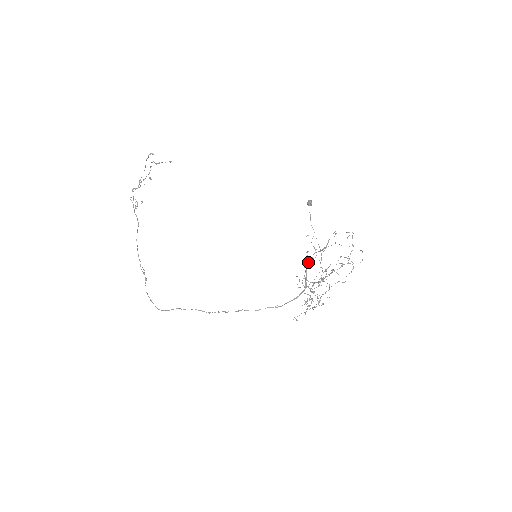
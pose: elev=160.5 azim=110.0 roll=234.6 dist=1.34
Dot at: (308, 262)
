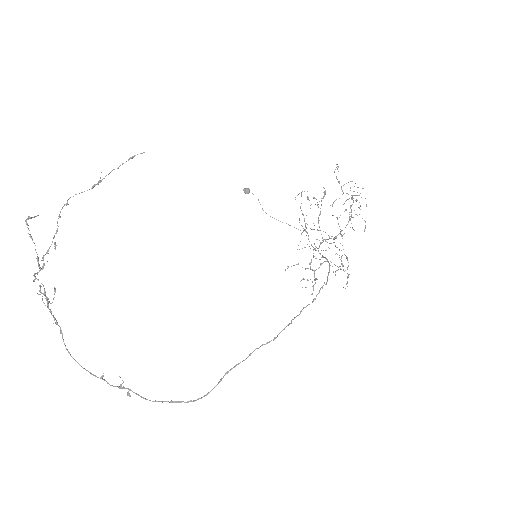
Dot at: (301, 234)
